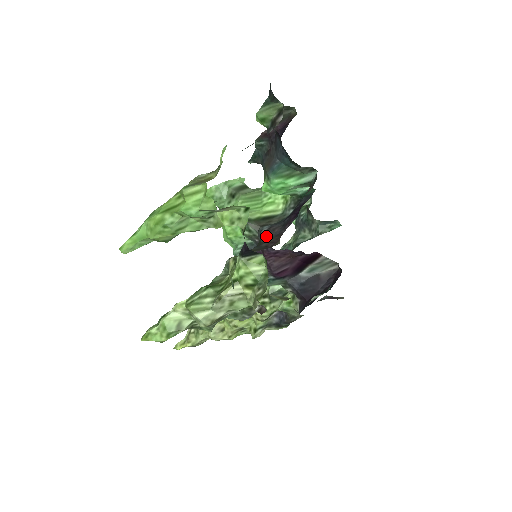
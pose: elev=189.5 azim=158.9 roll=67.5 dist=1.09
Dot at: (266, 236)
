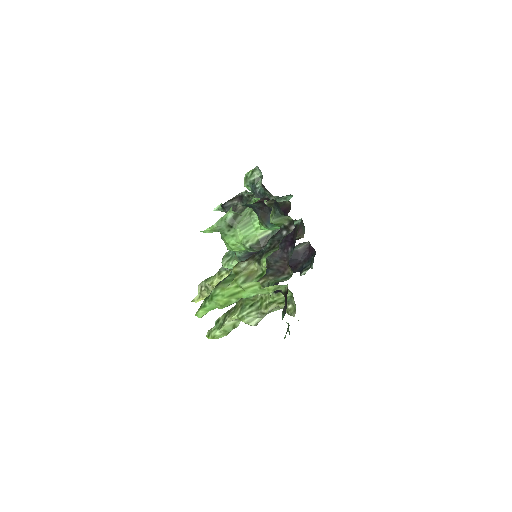
Dot at: (271, 257)
